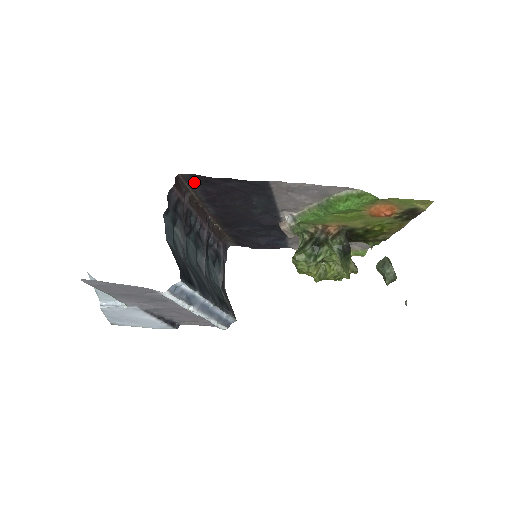
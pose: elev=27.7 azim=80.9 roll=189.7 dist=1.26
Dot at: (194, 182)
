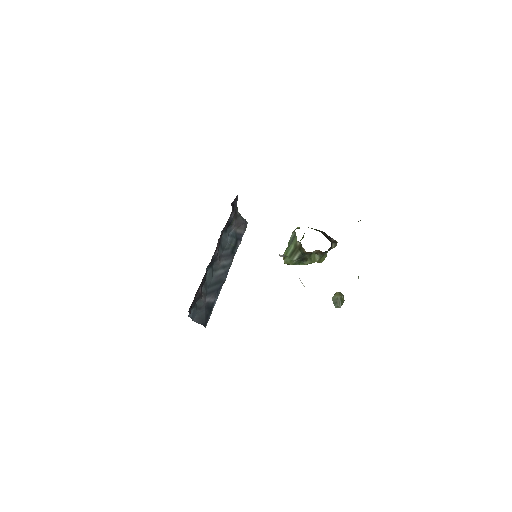
Dot at: occluded
